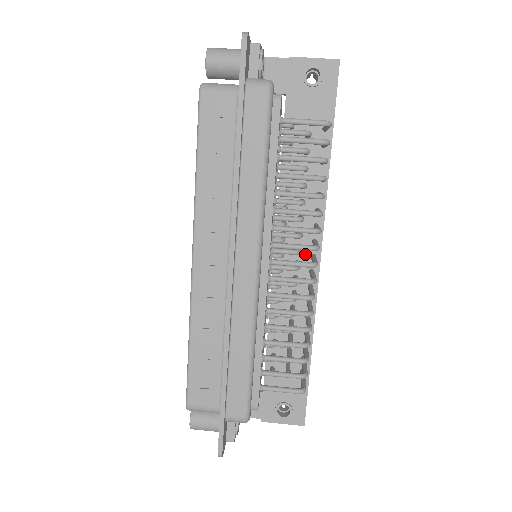
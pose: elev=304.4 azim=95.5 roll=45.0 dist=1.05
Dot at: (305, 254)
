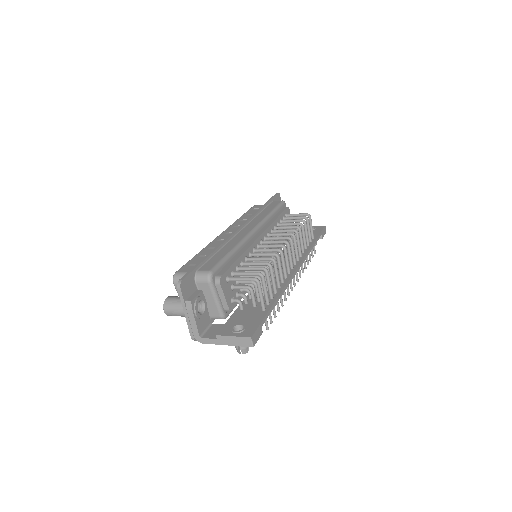
Dot at: occluded
